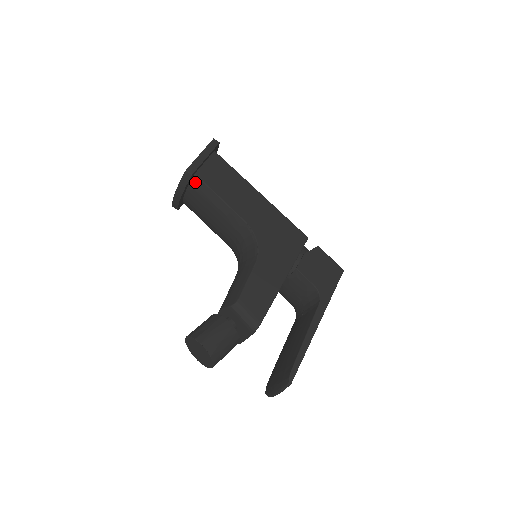
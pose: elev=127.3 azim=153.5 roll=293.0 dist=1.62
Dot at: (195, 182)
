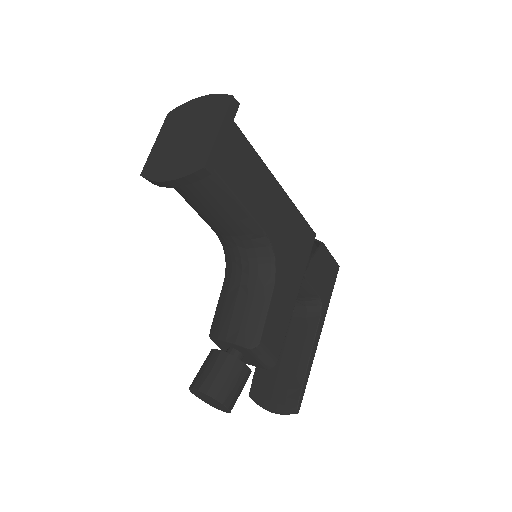
Dot at: occluded
